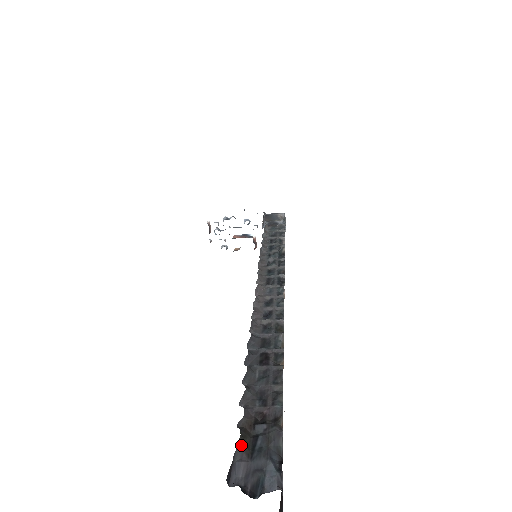
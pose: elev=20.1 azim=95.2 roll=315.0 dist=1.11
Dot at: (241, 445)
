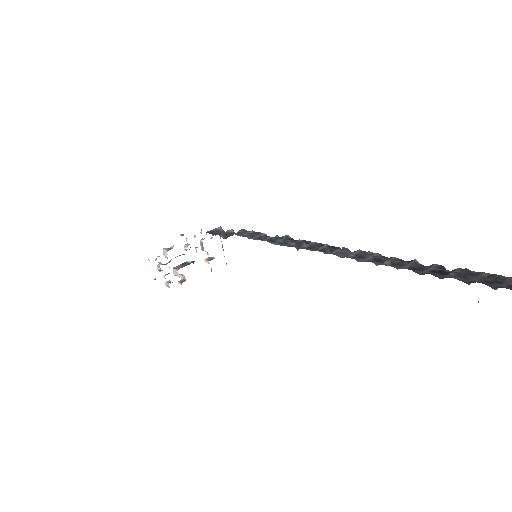
Dot at: out of frame
